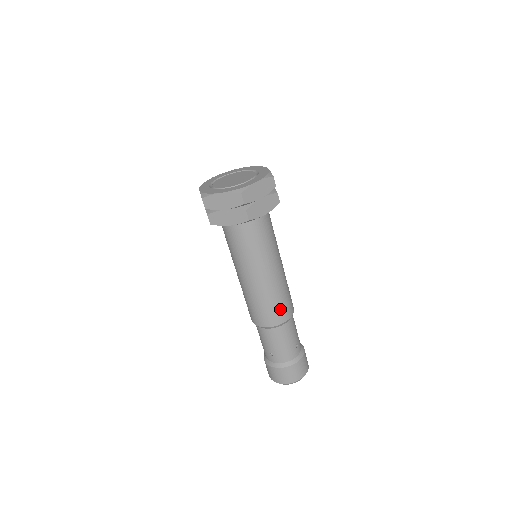
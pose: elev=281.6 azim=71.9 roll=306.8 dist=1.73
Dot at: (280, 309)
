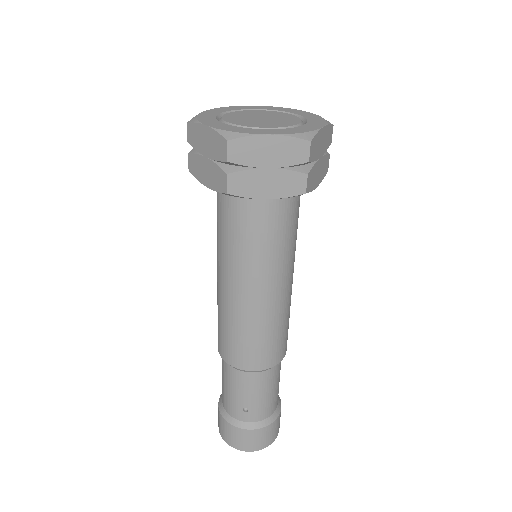
Dot at: (282, 341)
